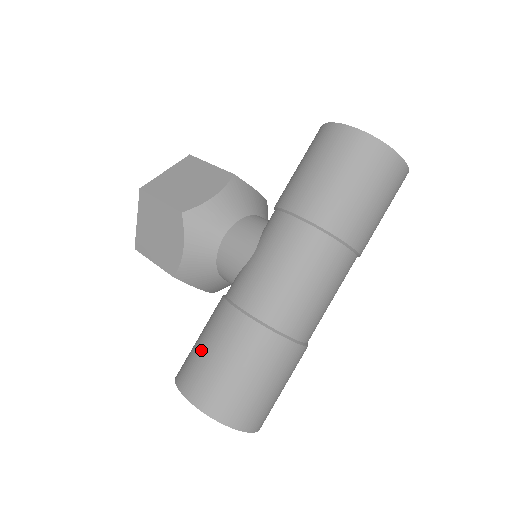
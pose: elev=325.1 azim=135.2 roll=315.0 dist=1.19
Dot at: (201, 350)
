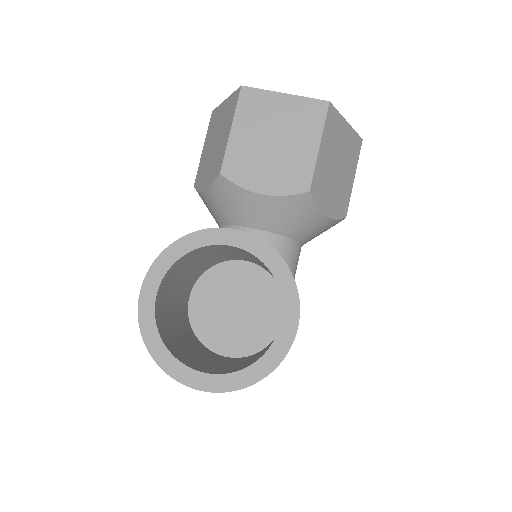
Dot at: occluded
